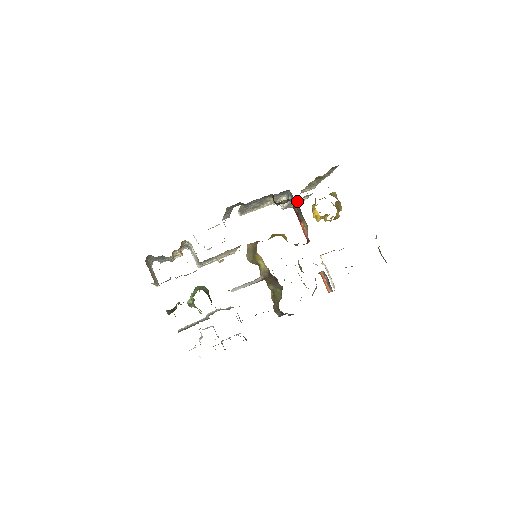
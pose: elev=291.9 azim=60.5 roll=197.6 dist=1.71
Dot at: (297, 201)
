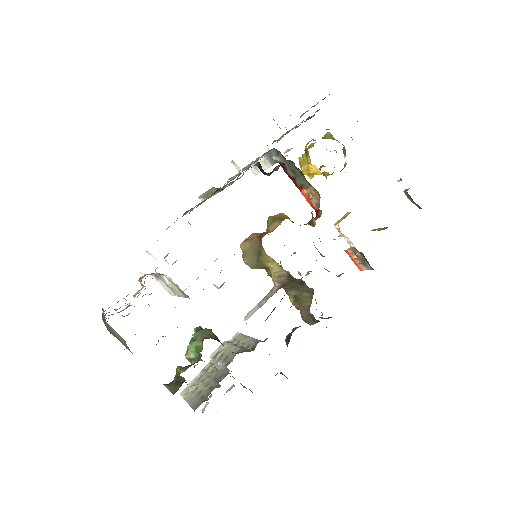
Dot at: occluded
